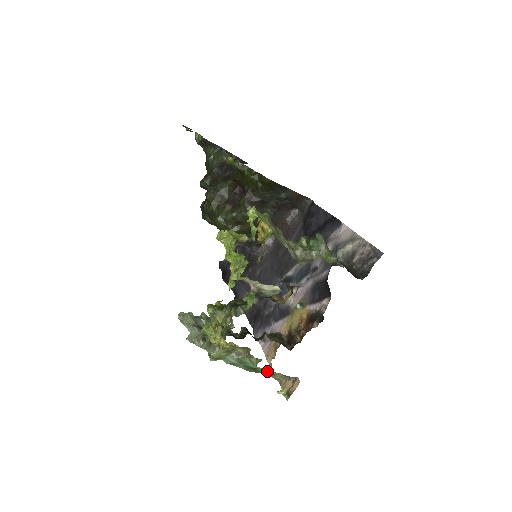
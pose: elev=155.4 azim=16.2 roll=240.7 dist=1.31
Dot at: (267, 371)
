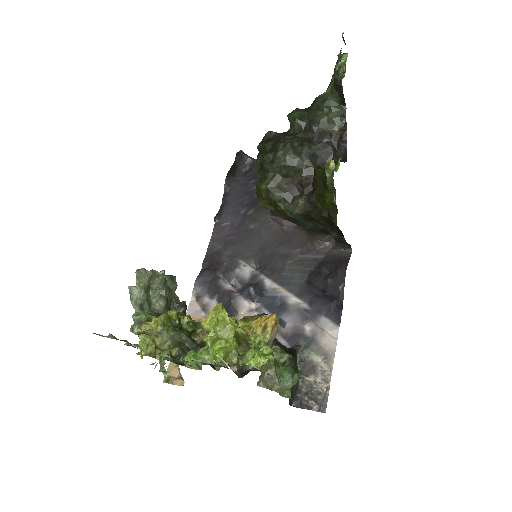
Dot at: (166, 366)
